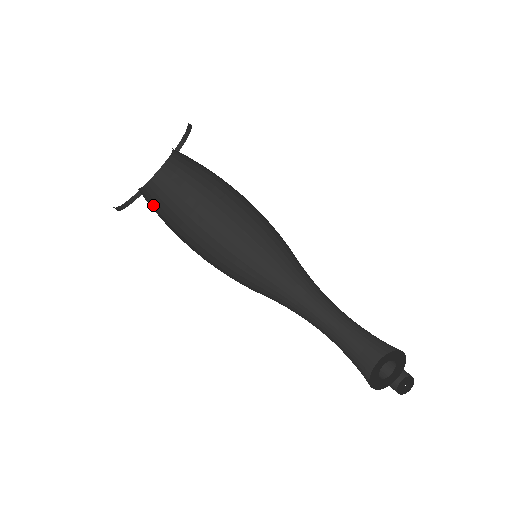
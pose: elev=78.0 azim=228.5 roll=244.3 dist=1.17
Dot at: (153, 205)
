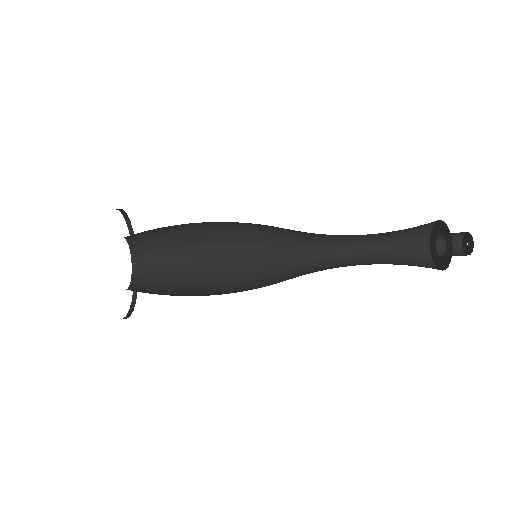
Dot at: occluded
